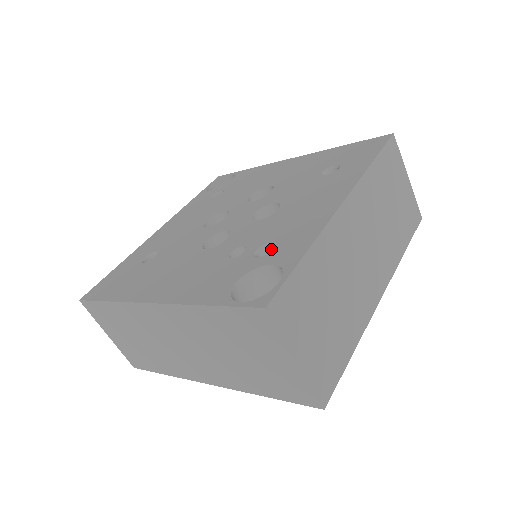
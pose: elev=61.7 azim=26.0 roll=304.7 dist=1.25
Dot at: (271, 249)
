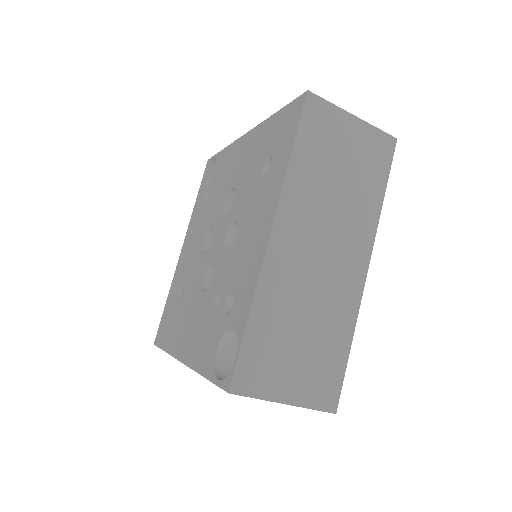
Dot at: occluded
